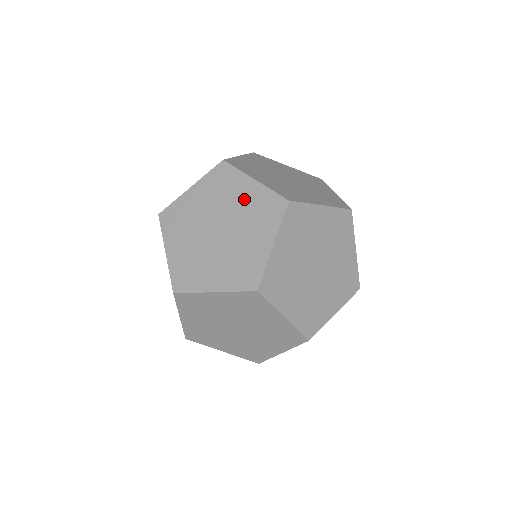
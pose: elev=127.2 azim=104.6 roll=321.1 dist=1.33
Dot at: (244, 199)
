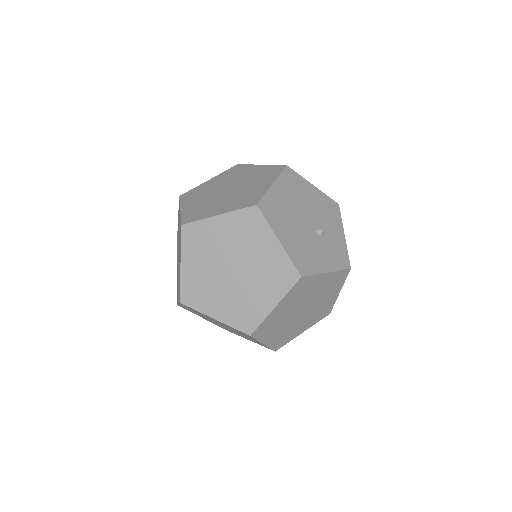
Dot at: occluded
